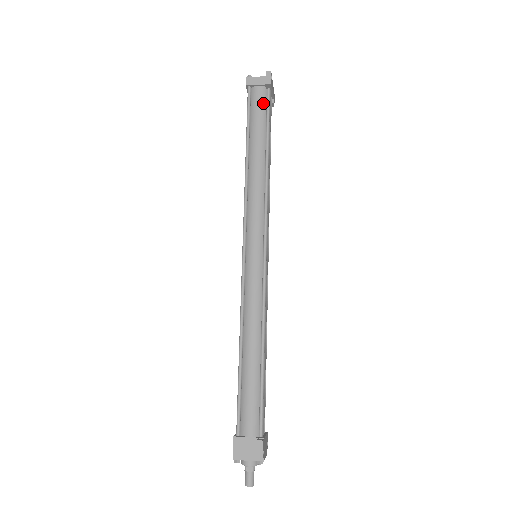
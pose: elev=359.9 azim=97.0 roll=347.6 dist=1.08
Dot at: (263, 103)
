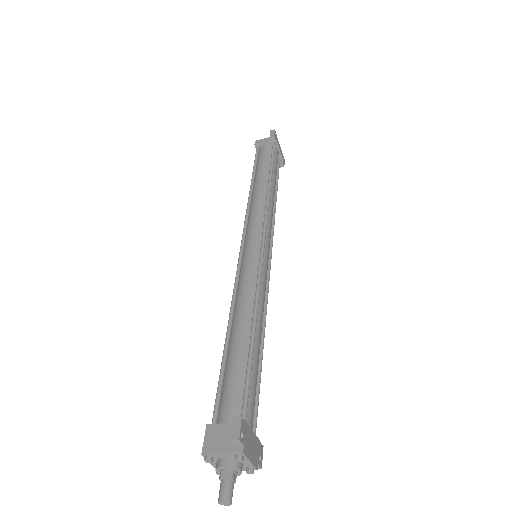
Dot at: (269, 152)
